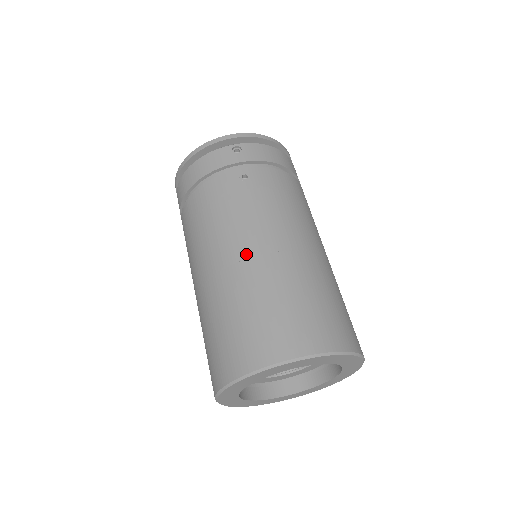
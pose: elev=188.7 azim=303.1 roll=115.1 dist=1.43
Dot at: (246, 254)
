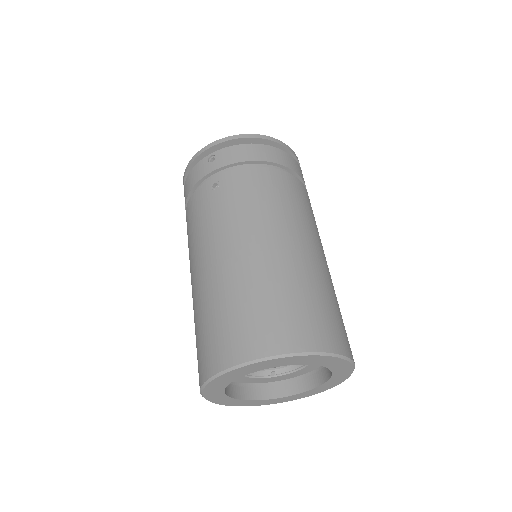
Dot at: (209, 264)
